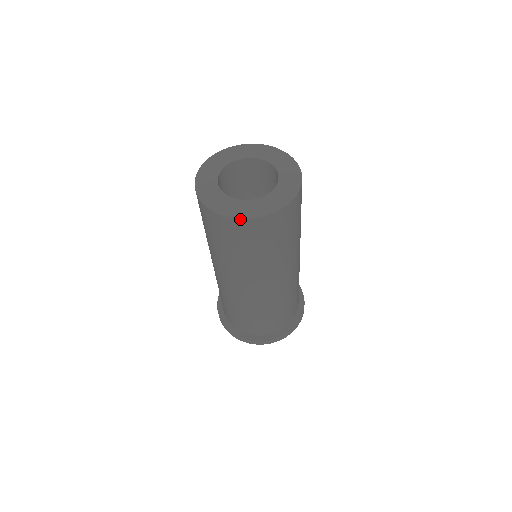
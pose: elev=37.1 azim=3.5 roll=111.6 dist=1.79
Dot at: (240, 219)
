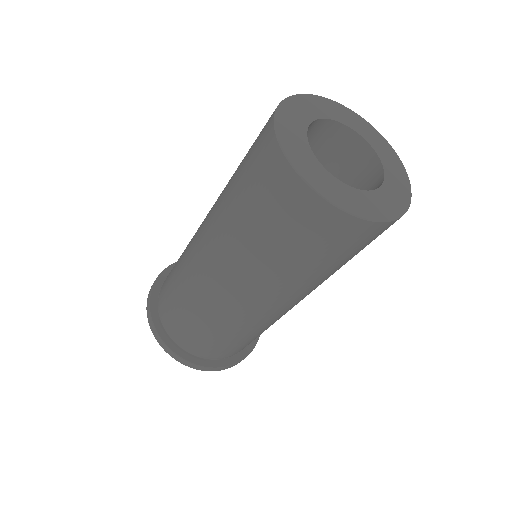
Dot at: (289, 164)
